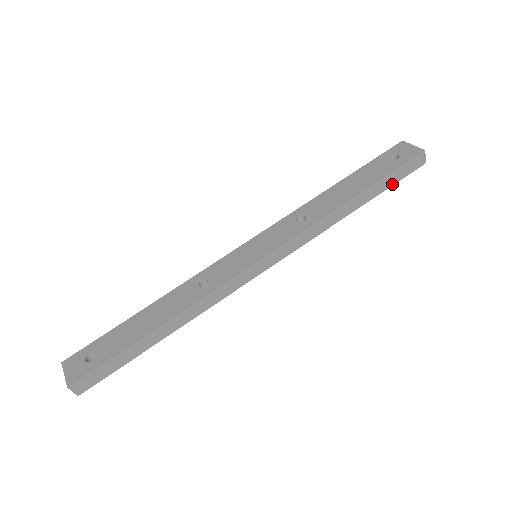
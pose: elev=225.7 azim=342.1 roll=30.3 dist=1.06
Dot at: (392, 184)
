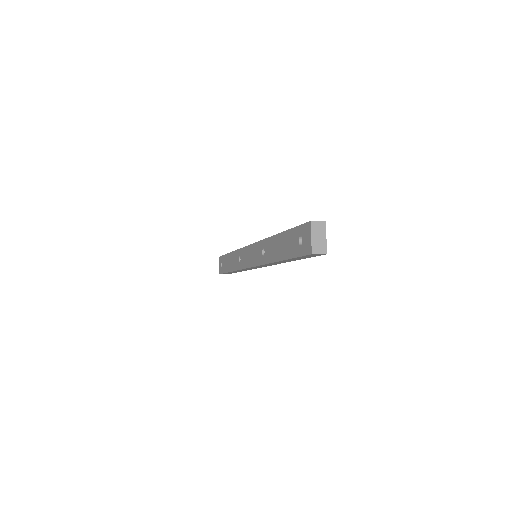
Dot at: occluded
